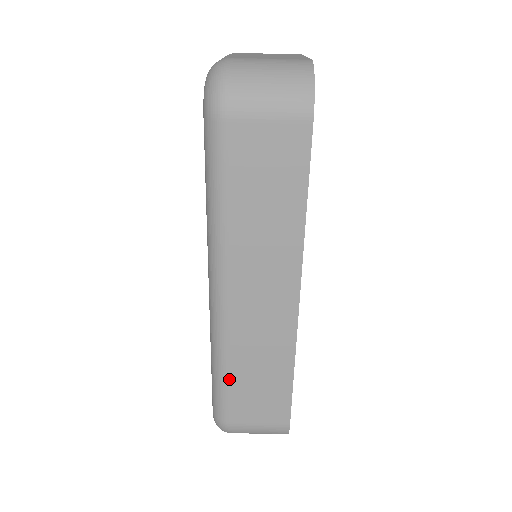
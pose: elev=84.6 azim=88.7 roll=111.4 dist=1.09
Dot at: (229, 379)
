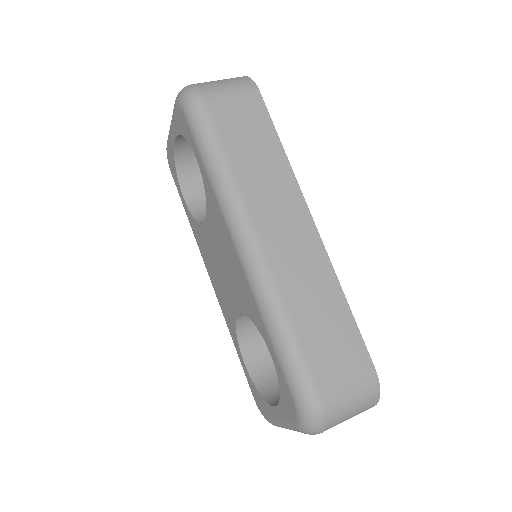
Dot at: (295, 331)
